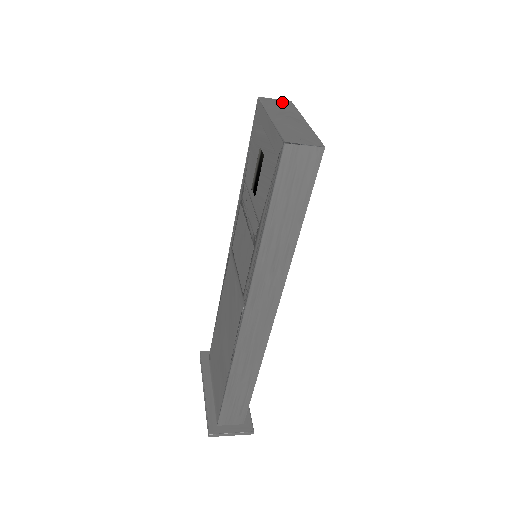
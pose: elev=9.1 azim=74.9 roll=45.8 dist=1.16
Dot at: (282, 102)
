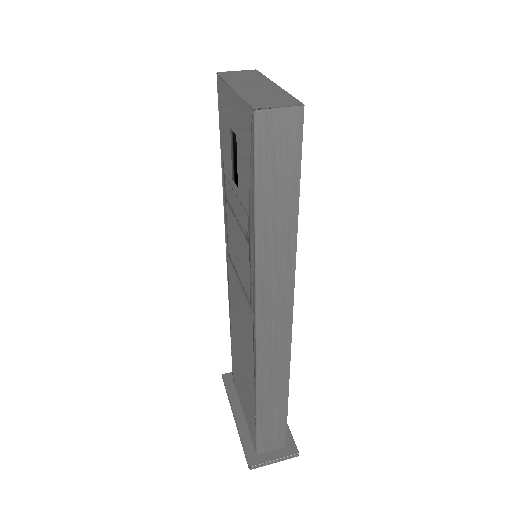
Dot at: (245, 72)
